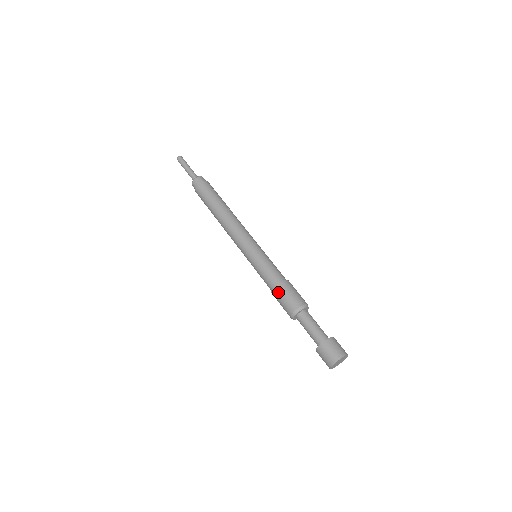
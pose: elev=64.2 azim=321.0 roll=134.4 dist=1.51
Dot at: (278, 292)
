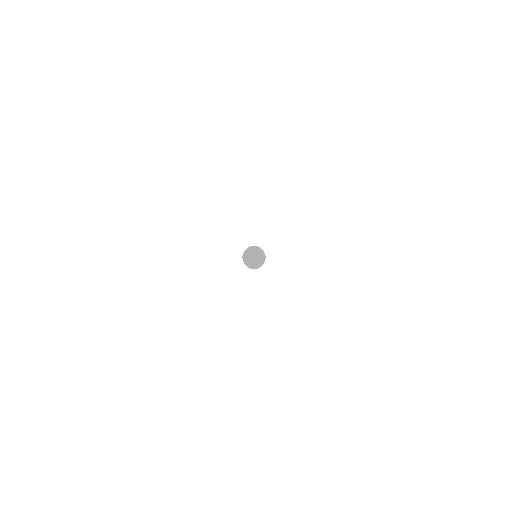
Dot at: occluded
